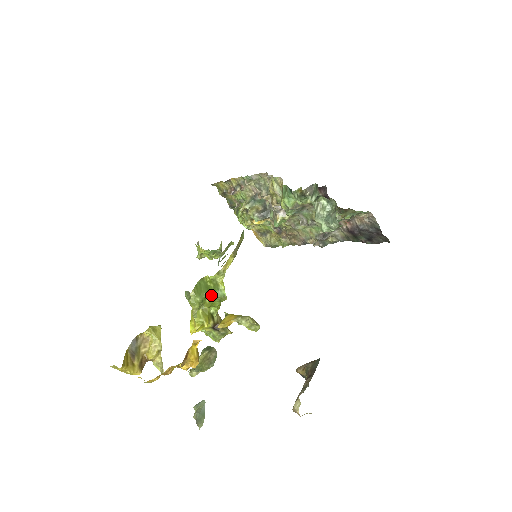
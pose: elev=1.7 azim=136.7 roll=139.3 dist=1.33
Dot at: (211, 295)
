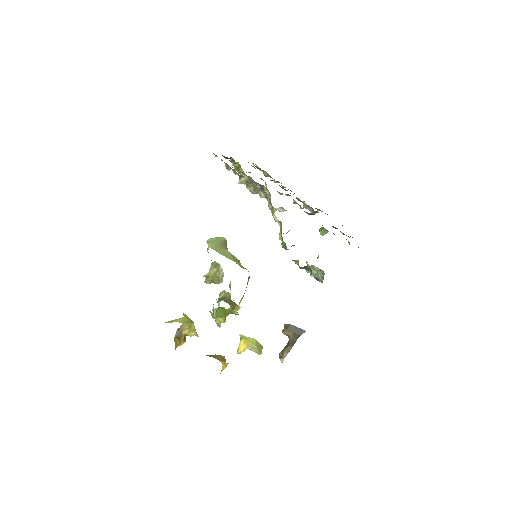
Dot at: occluded
